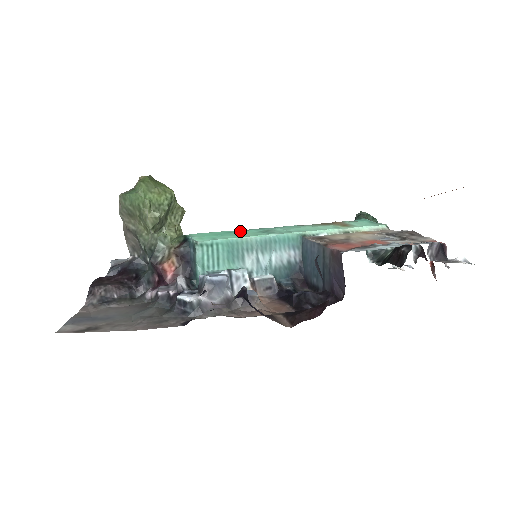
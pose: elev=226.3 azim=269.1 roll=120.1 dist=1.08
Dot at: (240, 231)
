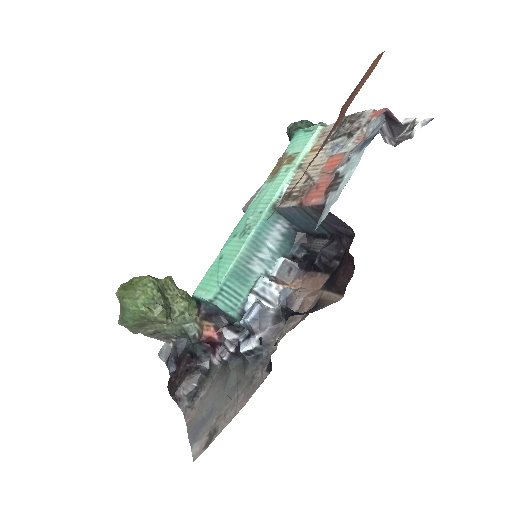
Dot at: (225, 250)
